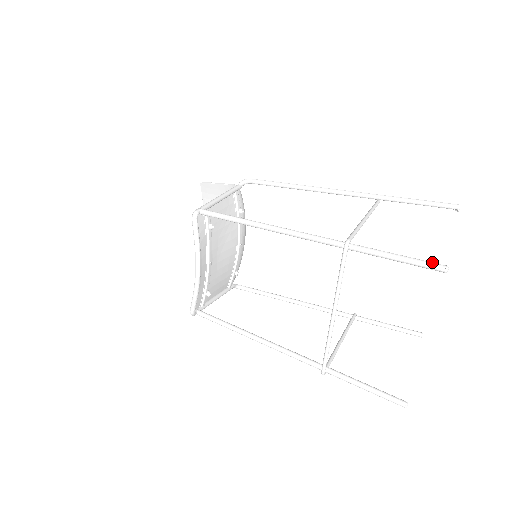
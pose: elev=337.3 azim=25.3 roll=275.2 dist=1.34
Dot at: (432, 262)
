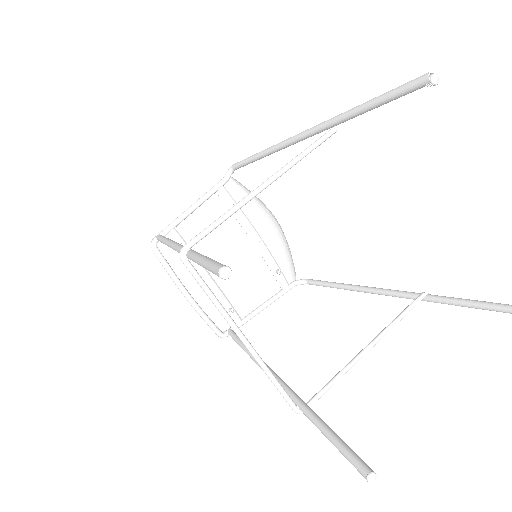
Dot at: (216, 263)
